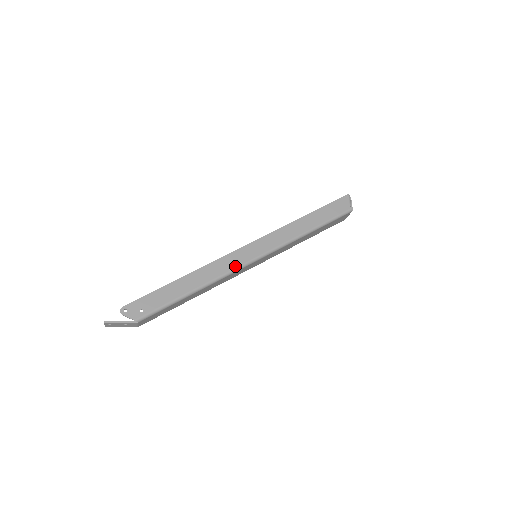
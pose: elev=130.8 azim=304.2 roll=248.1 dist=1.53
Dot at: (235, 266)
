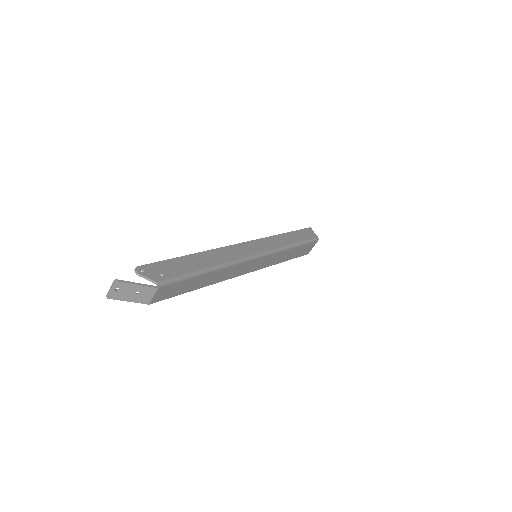
Dot at: (244, 255)
